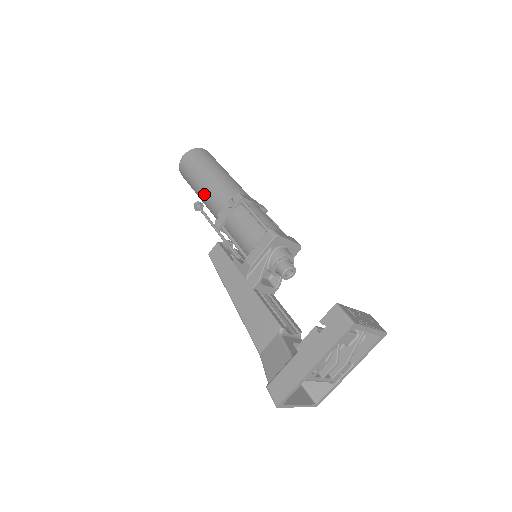
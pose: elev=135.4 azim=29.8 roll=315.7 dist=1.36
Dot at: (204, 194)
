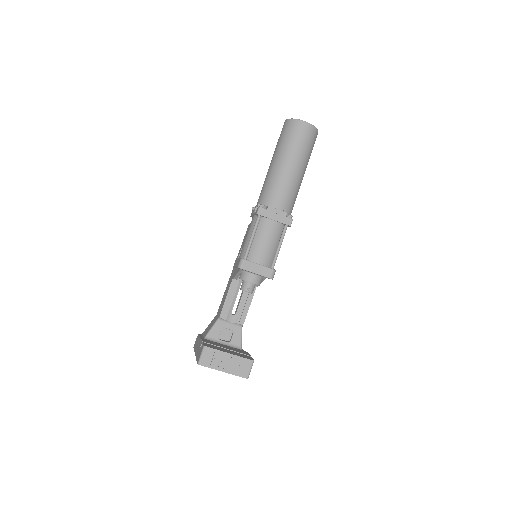
Dot at: occluded
